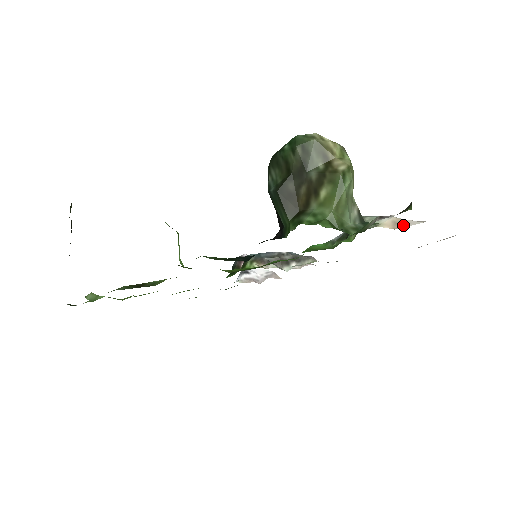
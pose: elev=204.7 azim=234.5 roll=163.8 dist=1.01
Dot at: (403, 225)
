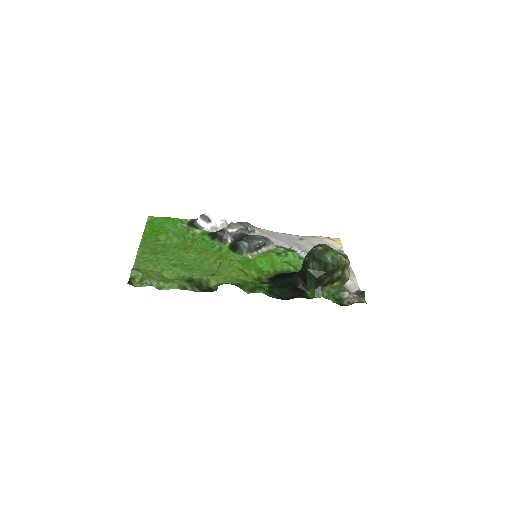
Dot at: (348, 283)
